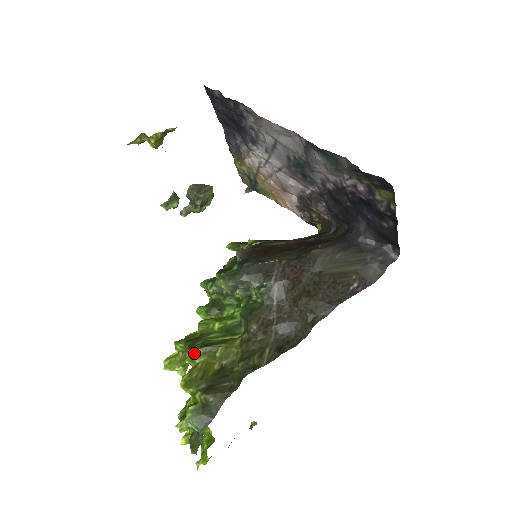
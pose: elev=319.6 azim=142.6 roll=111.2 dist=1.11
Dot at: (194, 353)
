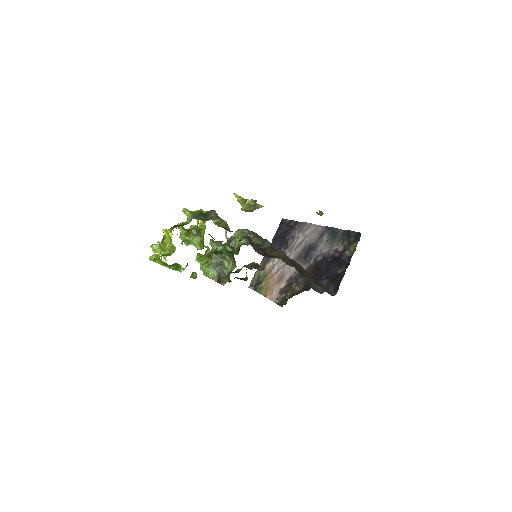
Dot at: occluded
